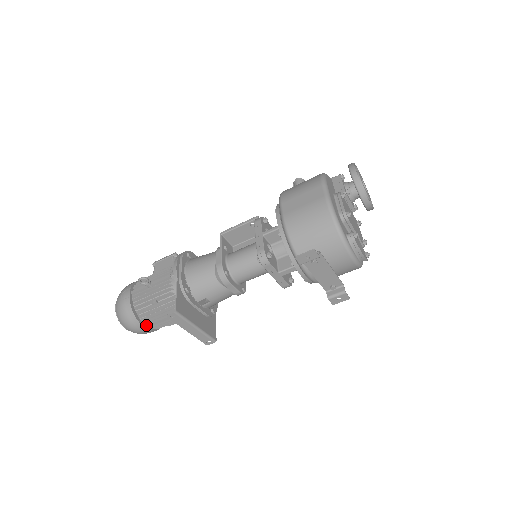
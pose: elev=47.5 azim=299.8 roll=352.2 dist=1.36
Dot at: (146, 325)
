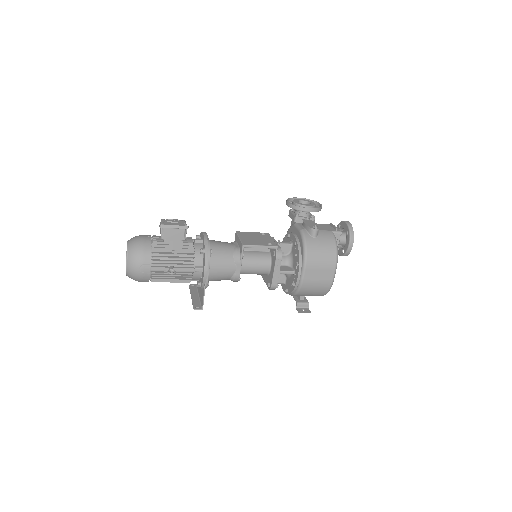
Dot at: occluded
